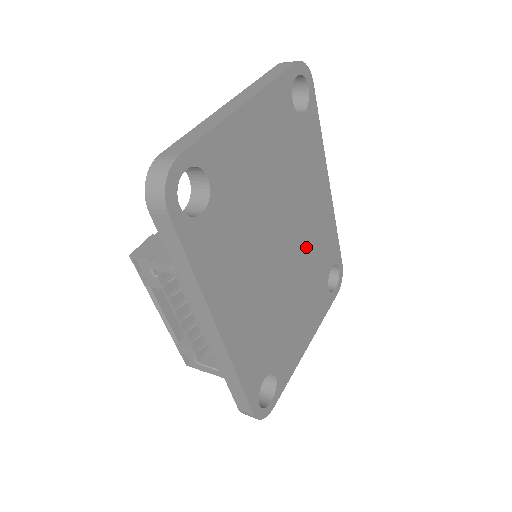
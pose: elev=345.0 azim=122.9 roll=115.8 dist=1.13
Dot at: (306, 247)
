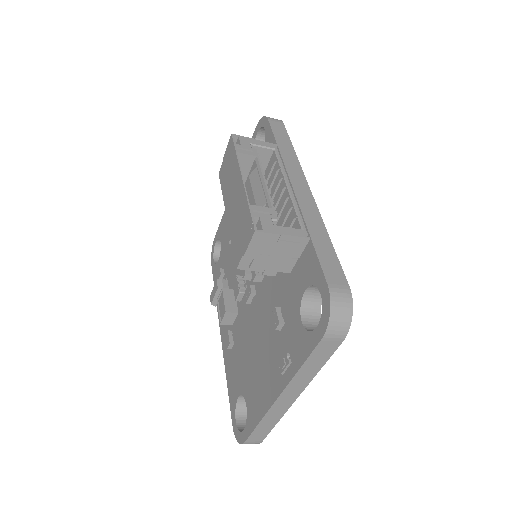
Dot at: occluded
